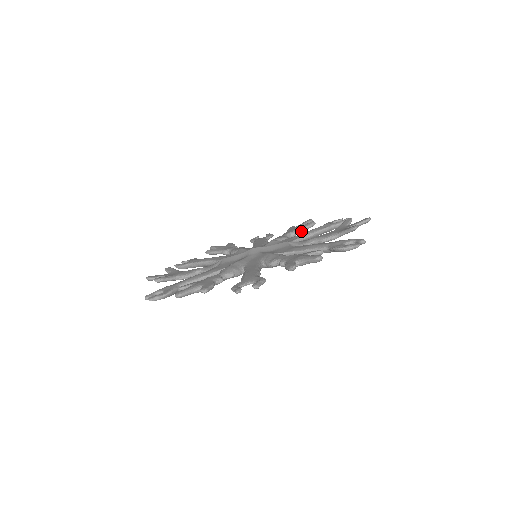
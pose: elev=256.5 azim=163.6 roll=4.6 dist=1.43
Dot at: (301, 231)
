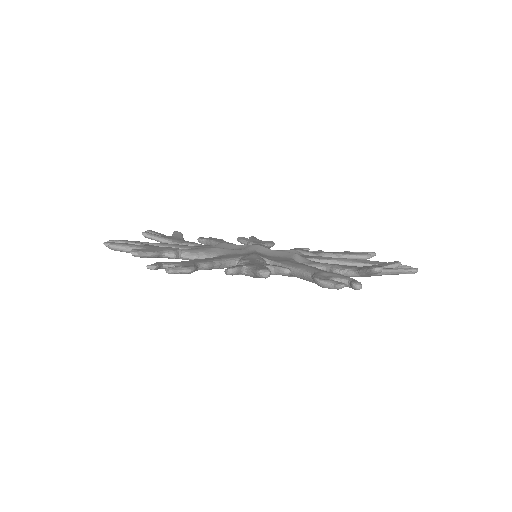
Dot at: occluded
